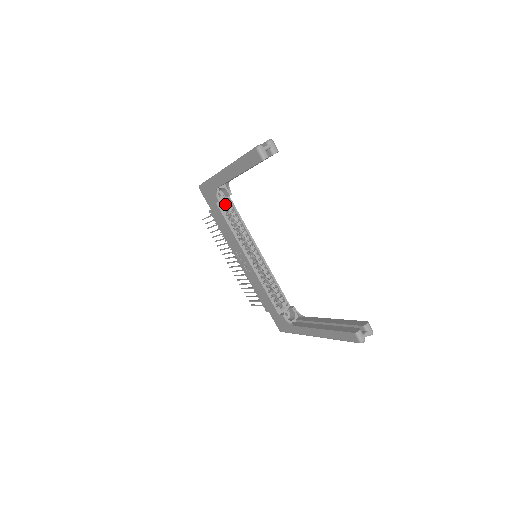
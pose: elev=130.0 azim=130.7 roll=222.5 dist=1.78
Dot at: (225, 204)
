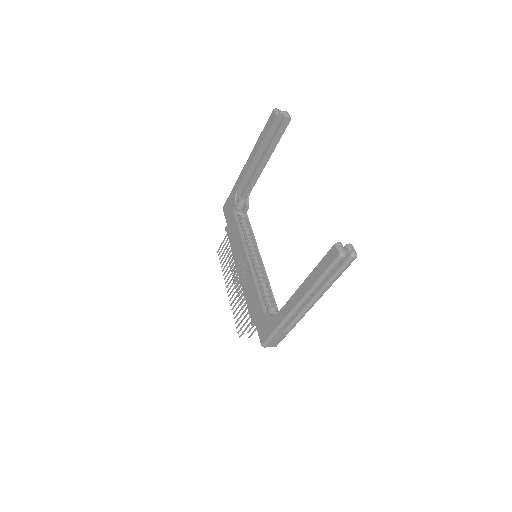
Dot at: (241, 217)
